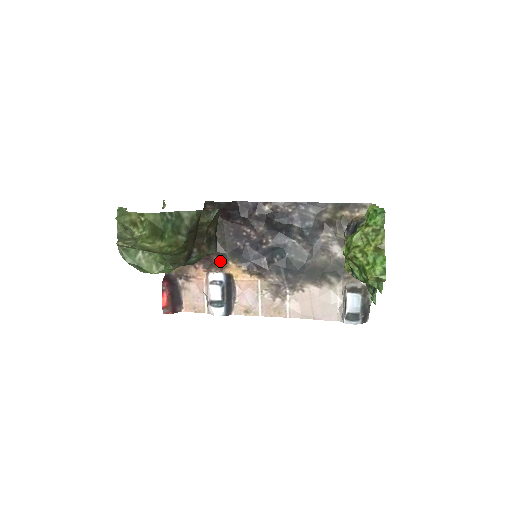
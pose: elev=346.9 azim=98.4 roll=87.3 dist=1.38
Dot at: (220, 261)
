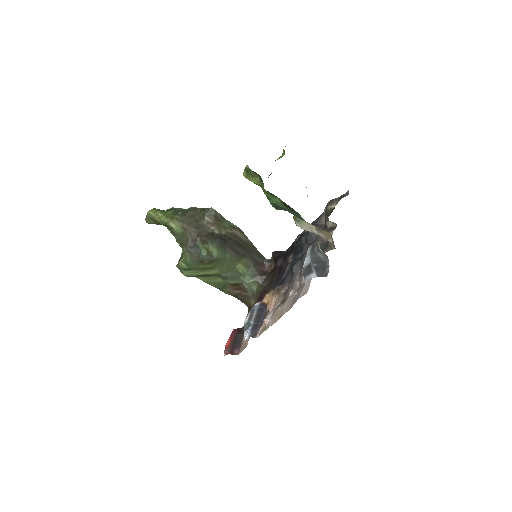
Dot at: occluded
